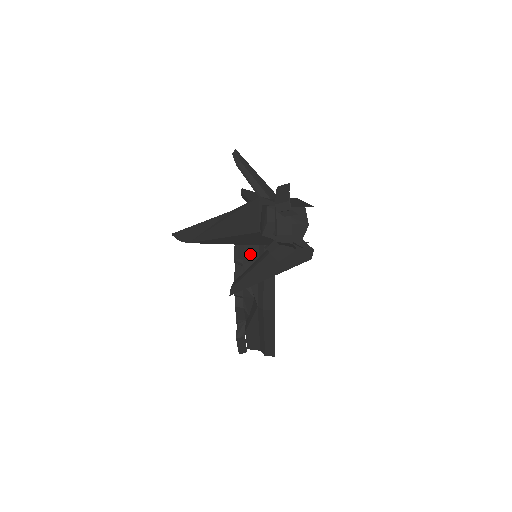
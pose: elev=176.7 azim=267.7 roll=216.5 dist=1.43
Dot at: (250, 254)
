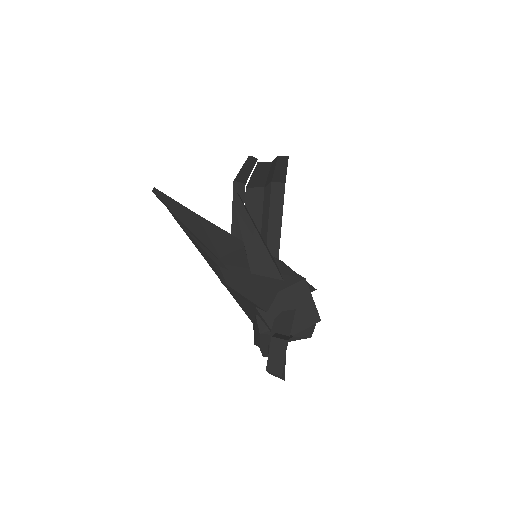
Dot at: occluded
